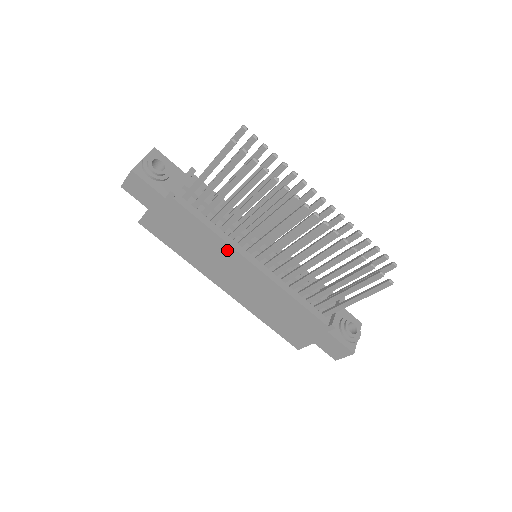
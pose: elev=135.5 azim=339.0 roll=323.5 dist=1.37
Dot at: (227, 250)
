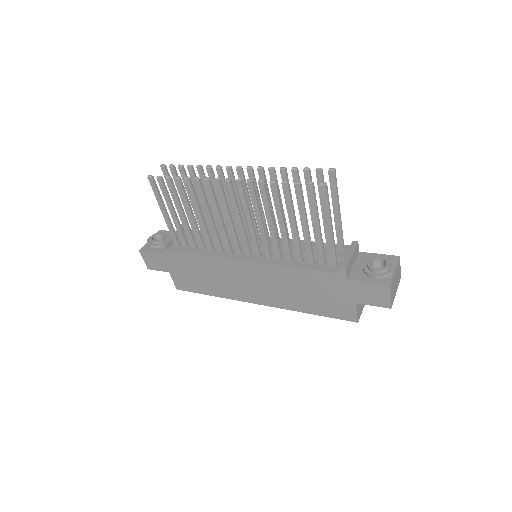
Dot at: (223, 263)
